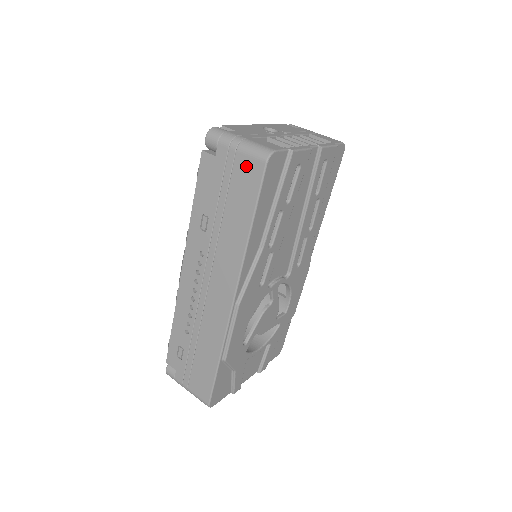
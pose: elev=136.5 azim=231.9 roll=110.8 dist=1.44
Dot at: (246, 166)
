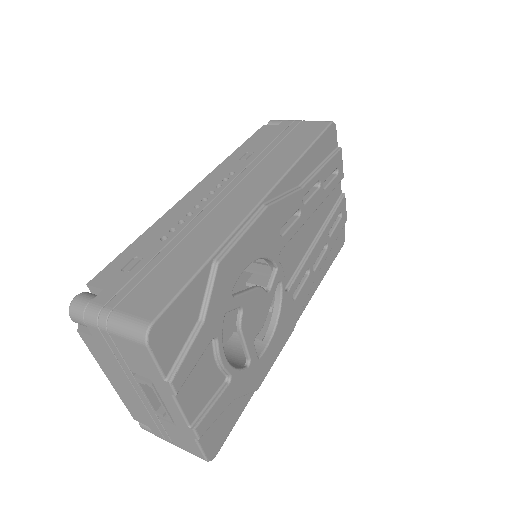
Dot at: (310, 125)
